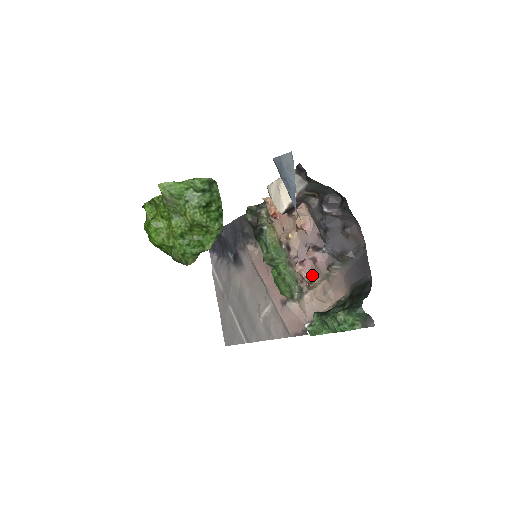
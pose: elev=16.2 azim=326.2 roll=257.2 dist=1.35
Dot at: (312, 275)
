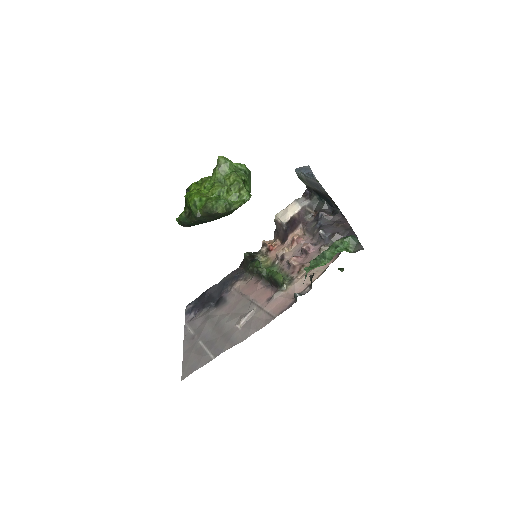
Dot at: (304, 262)
